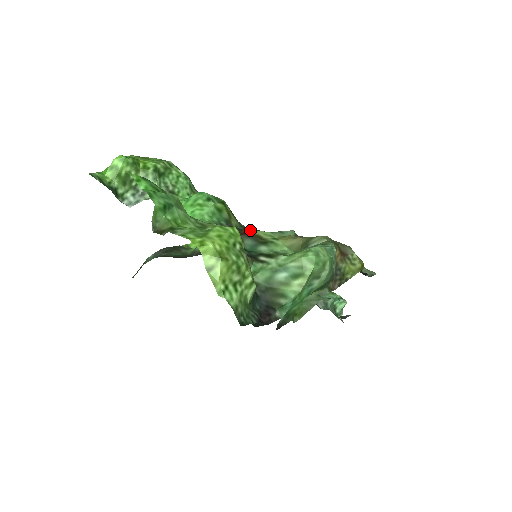
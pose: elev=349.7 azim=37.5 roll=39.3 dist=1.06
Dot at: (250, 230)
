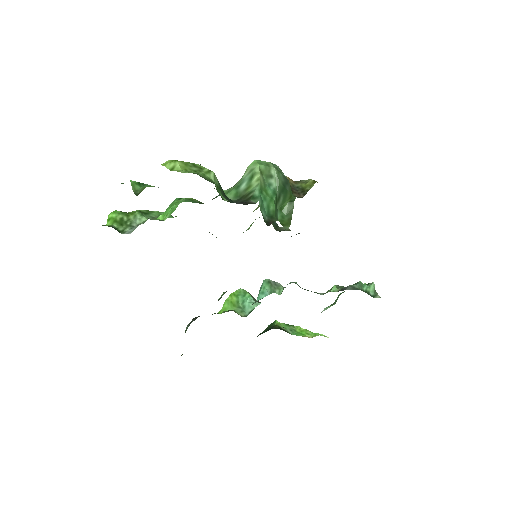
Dot at: occluded
